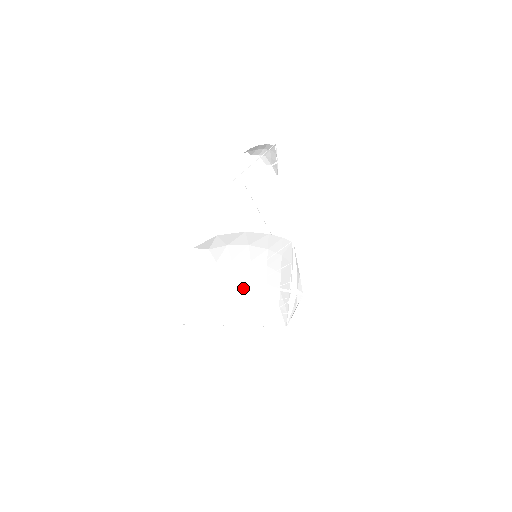
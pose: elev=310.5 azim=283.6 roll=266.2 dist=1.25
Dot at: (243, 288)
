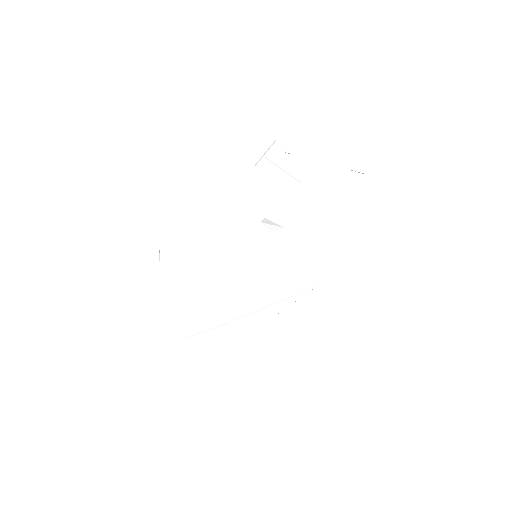
Dot at: occluded
